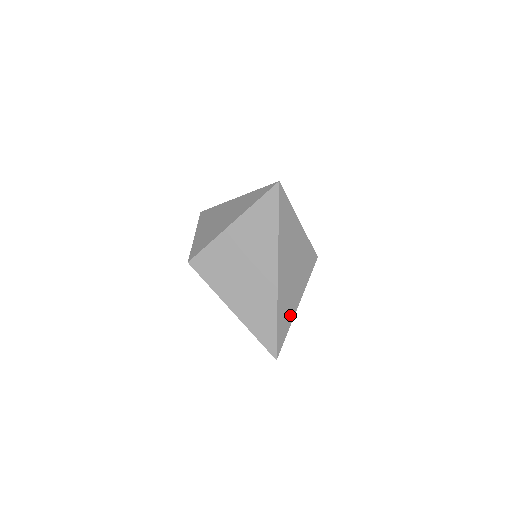
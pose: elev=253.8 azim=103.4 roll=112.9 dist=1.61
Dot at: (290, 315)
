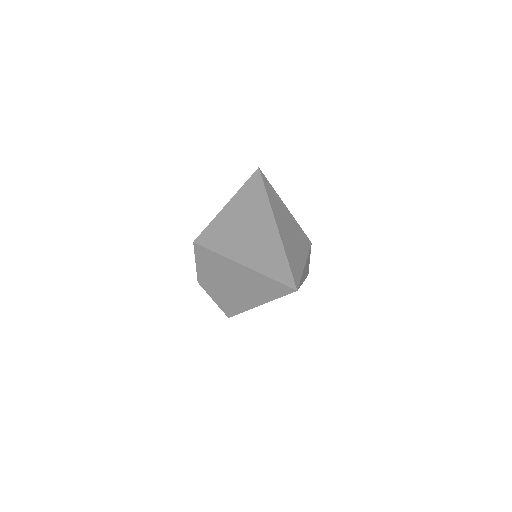
Dot at: (299, 264)
